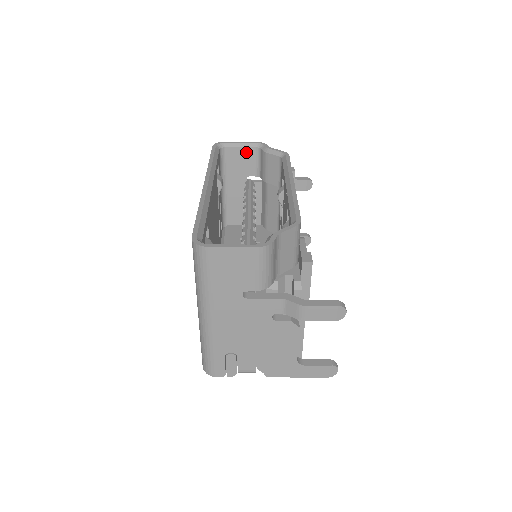
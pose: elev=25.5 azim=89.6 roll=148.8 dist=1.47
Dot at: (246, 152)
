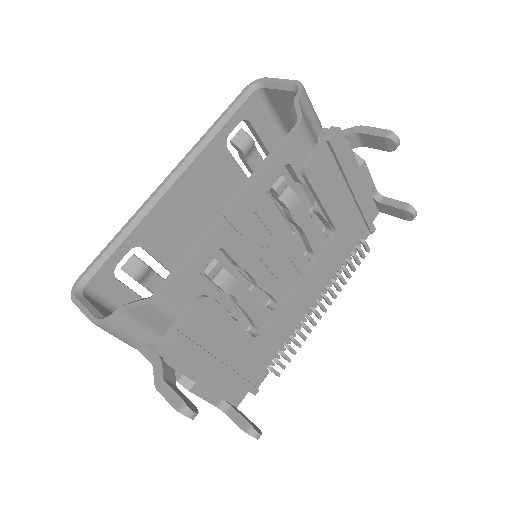
Dot at: (286, 96)
